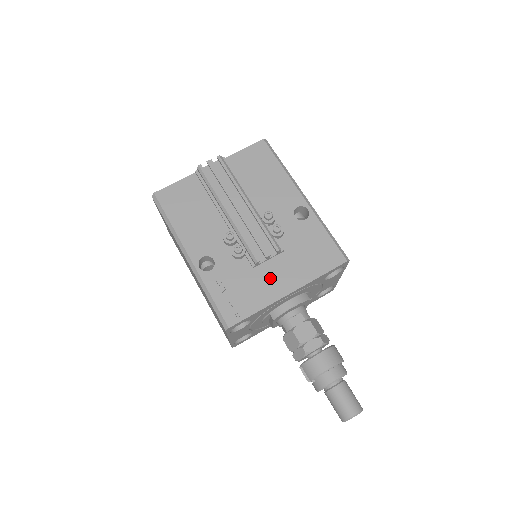
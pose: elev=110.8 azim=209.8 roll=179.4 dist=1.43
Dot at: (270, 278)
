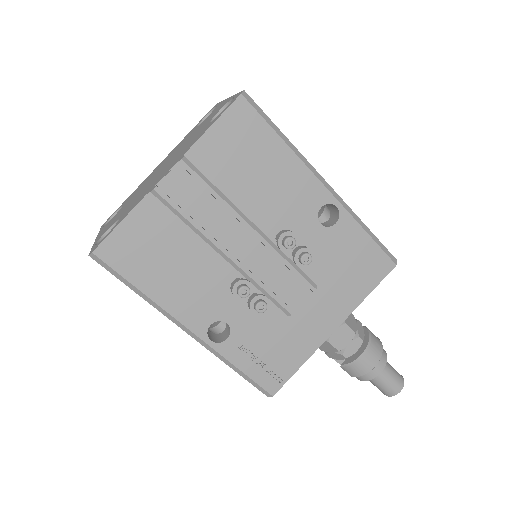
Dot at: (307, 321)
